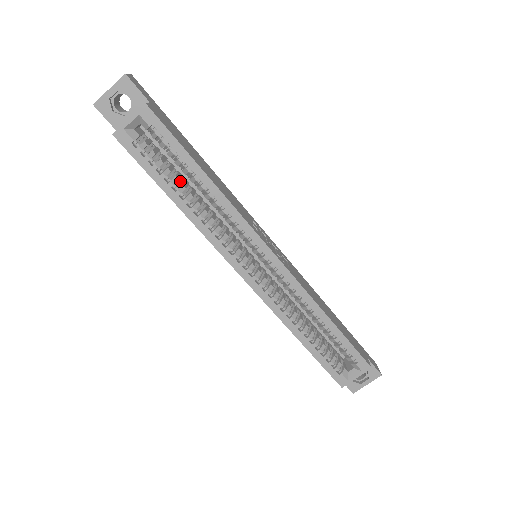
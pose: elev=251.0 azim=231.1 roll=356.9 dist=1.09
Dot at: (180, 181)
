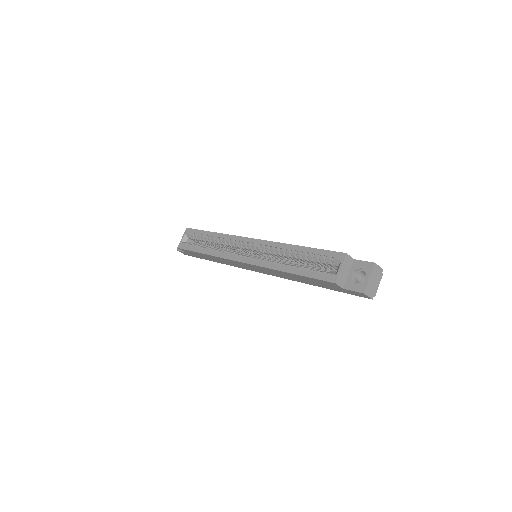
Dot at: occluded
